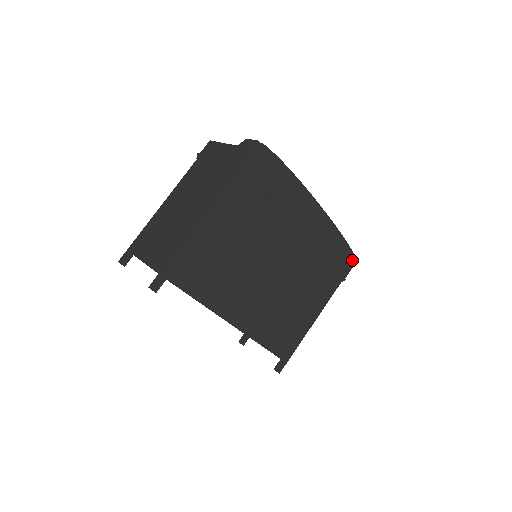
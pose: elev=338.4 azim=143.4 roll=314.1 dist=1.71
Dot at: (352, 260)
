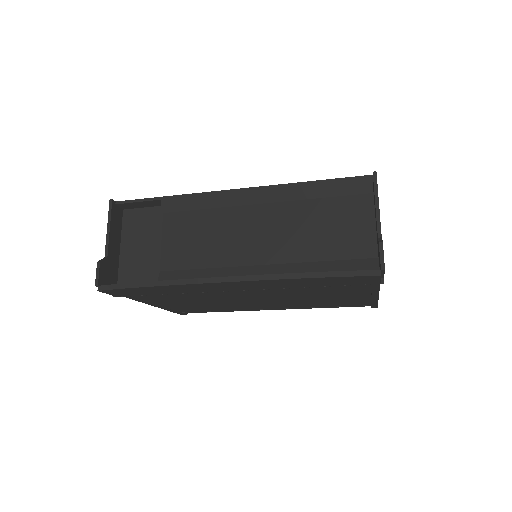
Dot at: (368, 277)
